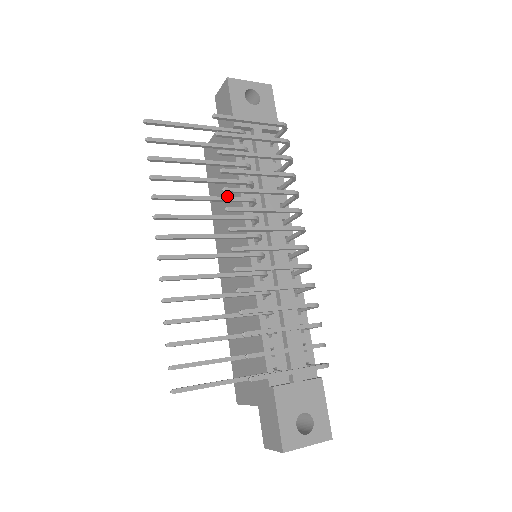
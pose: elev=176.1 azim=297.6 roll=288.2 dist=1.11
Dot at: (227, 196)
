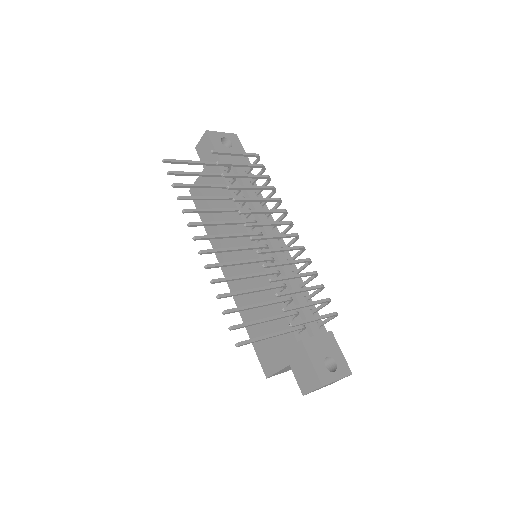
Dot at: (223, 216)
